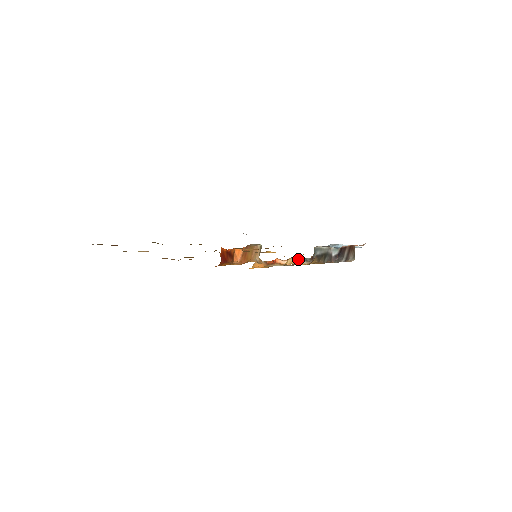
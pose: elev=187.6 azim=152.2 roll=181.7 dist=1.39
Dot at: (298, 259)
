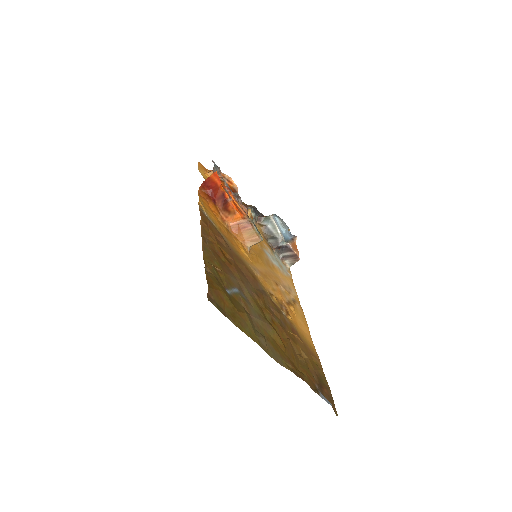
Dot at: (253, 217)
